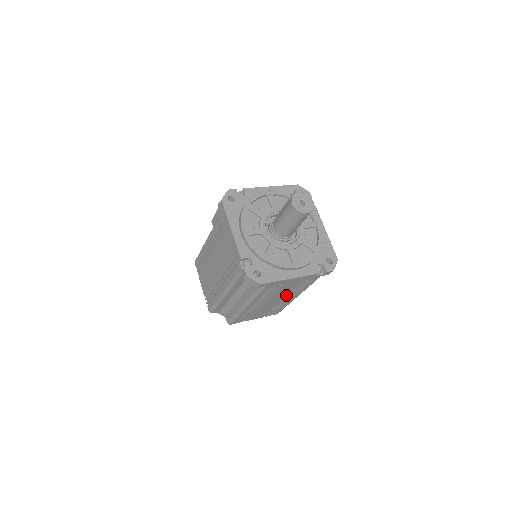
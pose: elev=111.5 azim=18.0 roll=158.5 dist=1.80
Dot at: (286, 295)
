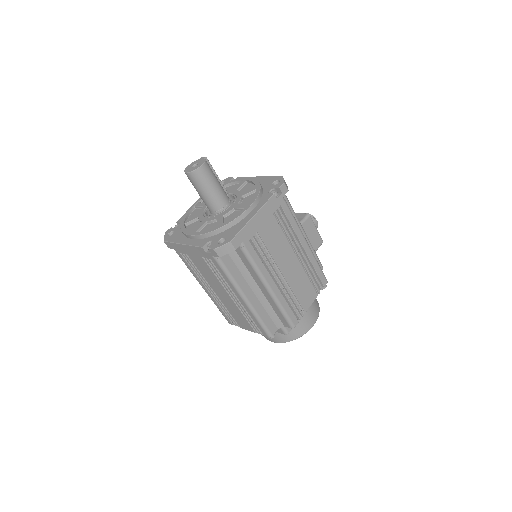
Dot at: (222, 285)
